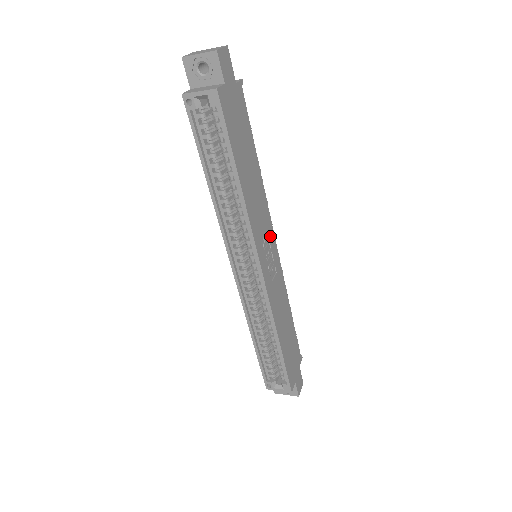
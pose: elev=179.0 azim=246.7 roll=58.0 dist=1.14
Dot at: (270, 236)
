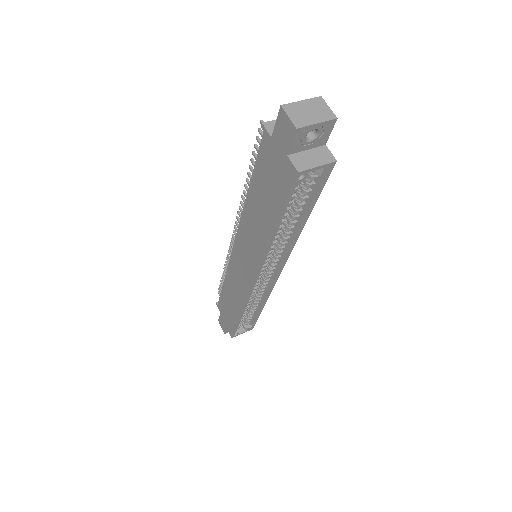
Dot at: occluded
